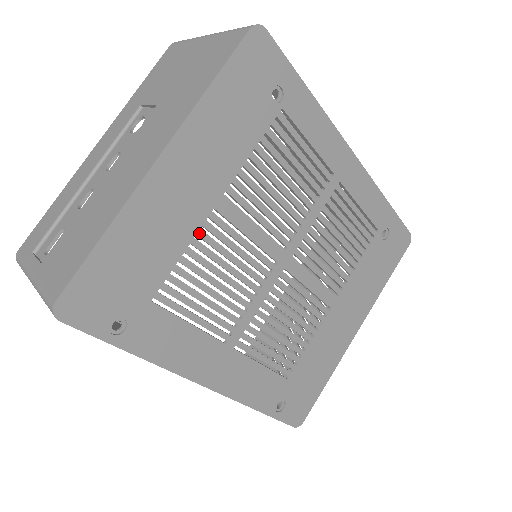
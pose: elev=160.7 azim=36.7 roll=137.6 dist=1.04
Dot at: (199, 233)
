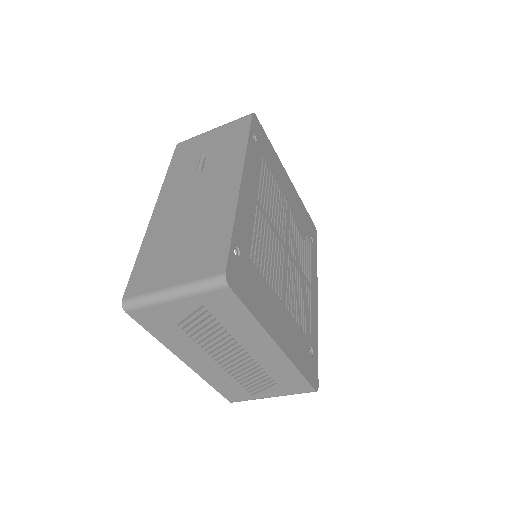
Dot at: (281, 191)
